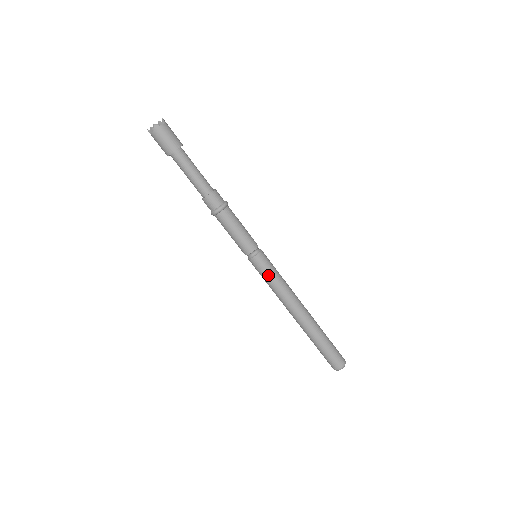
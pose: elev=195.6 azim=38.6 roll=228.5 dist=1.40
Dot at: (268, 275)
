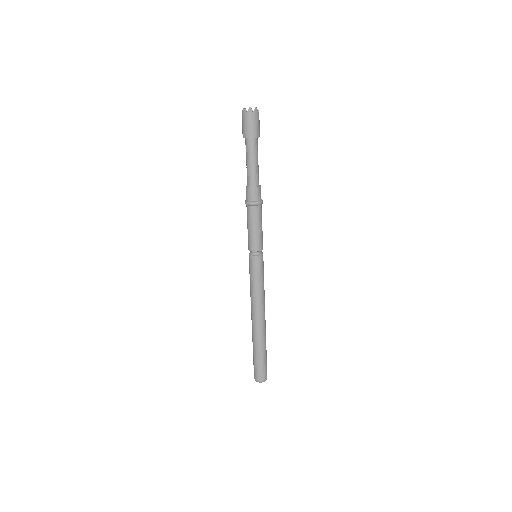
Dot at: (261, 276)
